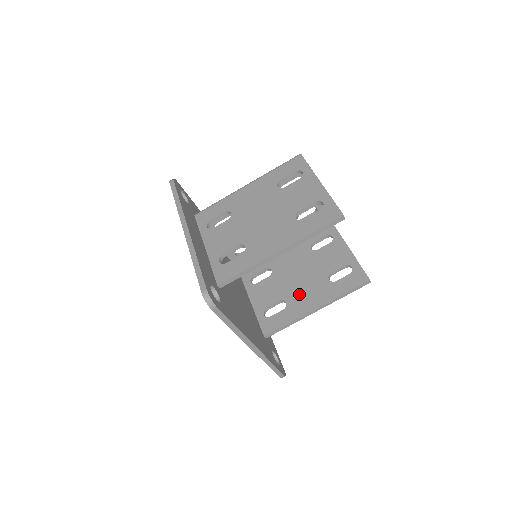
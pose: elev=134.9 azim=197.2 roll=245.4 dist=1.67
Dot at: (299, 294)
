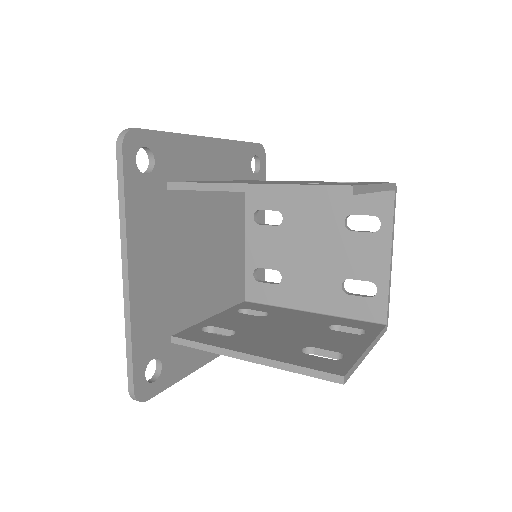
Dot at: (256, 337)
